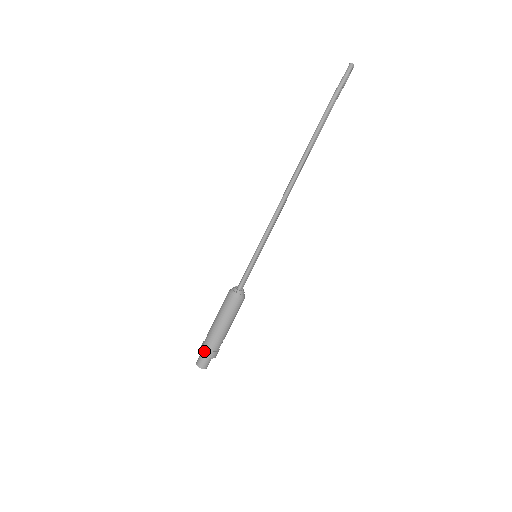
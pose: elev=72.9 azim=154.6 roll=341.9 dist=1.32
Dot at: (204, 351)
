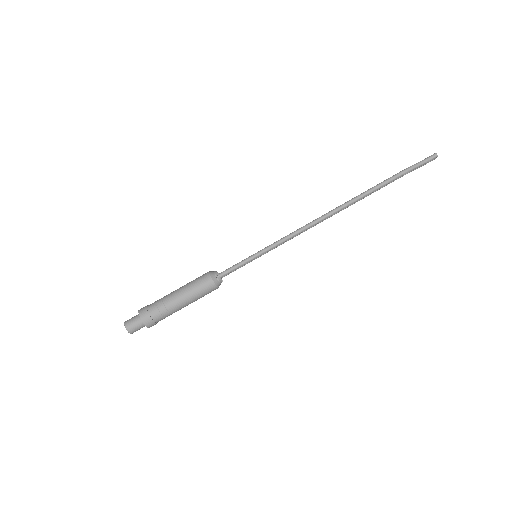
Dot at: (144, 314)
